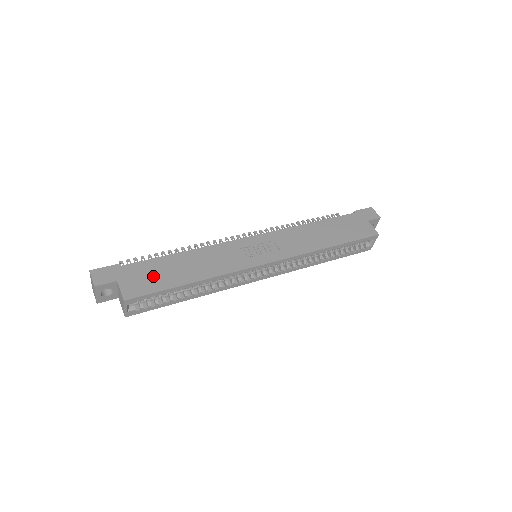
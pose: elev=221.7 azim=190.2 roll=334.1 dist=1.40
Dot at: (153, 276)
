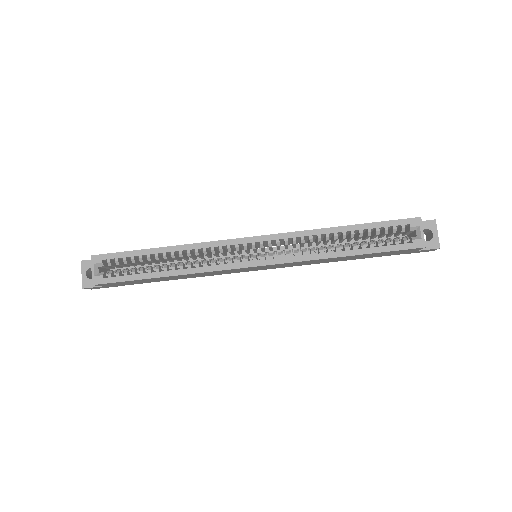
Dot at: occluded
